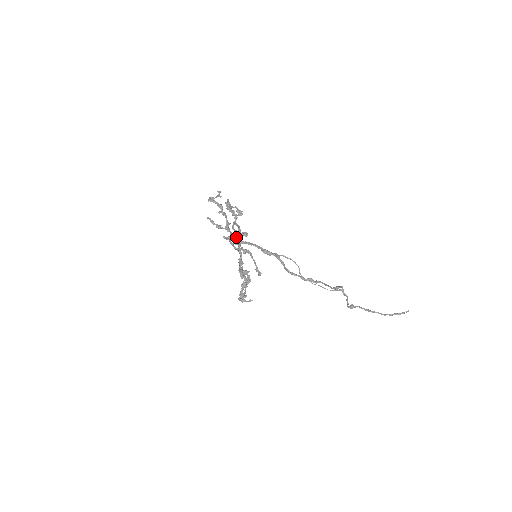
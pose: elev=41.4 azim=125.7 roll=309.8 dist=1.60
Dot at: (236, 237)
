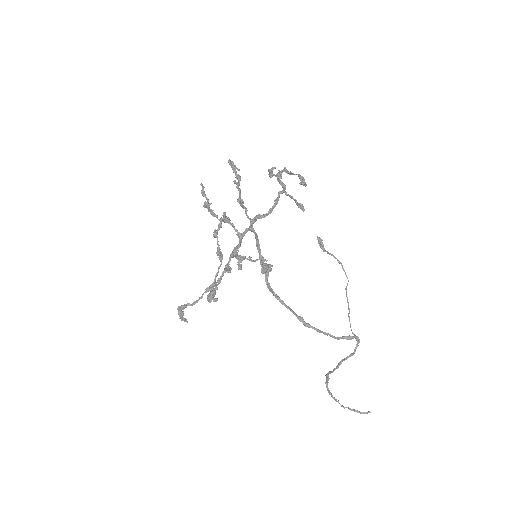
Dot at: occluded
